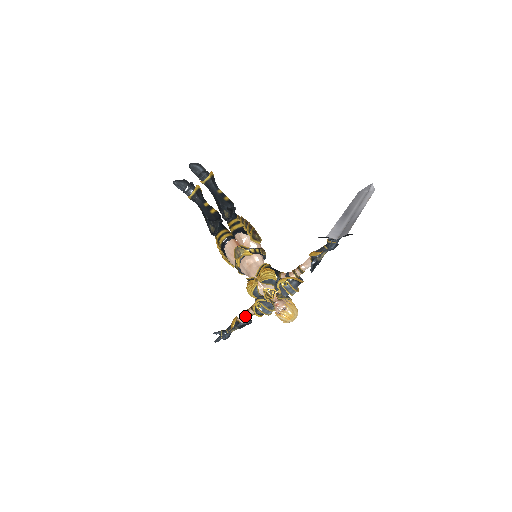
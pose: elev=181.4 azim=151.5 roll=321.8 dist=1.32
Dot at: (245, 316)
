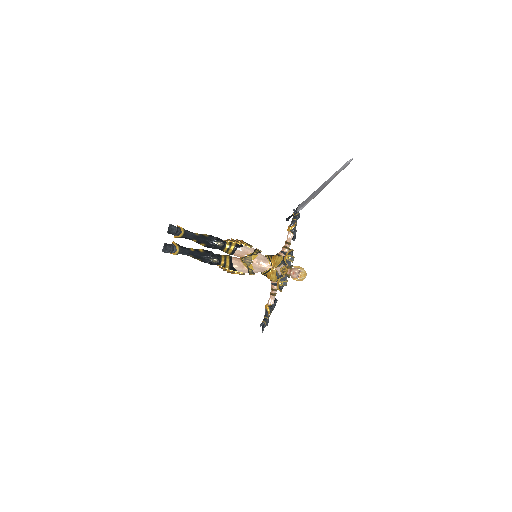
Dot at: (273, 298)
